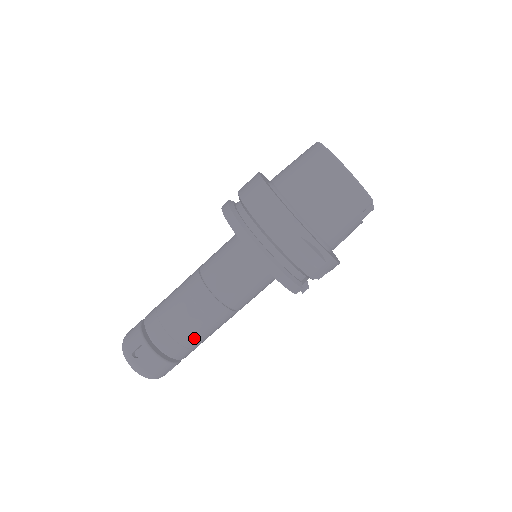
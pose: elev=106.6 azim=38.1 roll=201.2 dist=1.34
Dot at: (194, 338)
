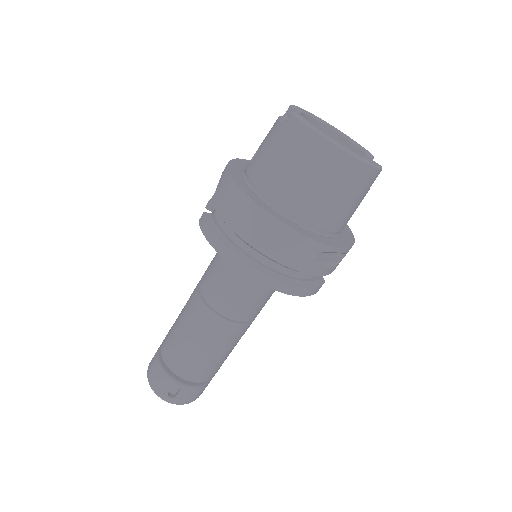
Dot at: (224, 358)
